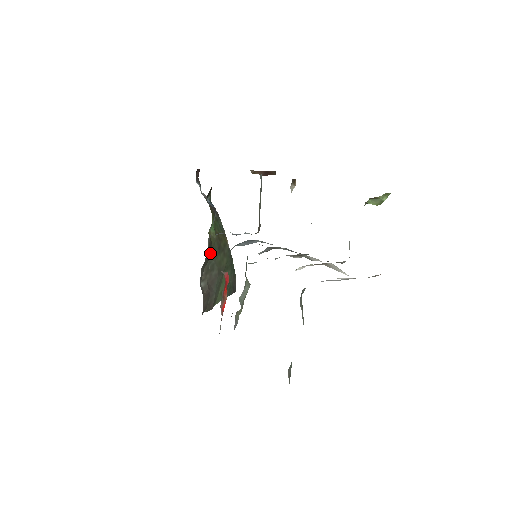
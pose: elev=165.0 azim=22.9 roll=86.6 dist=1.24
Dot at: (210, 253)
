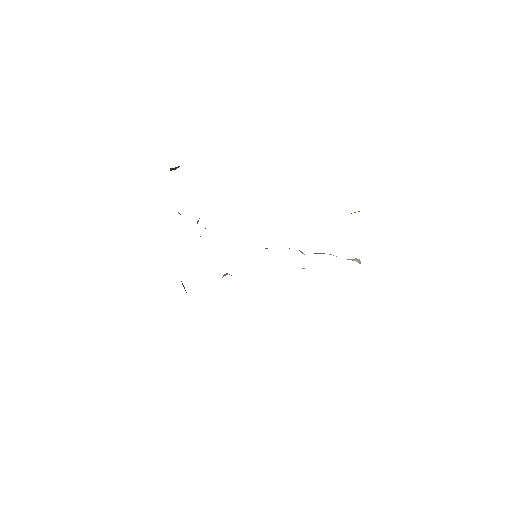
Dot at: occluded
